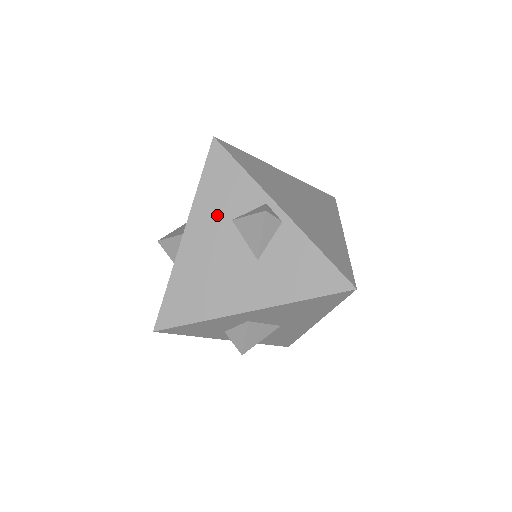
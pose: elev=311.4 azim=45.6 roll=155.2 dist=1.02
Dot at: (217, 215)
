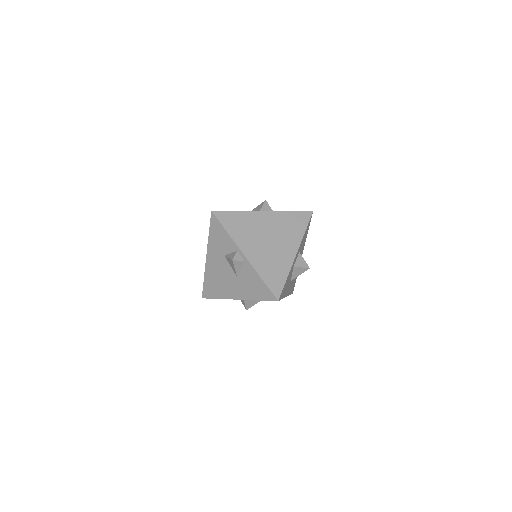
Dot at: (218, 251)
